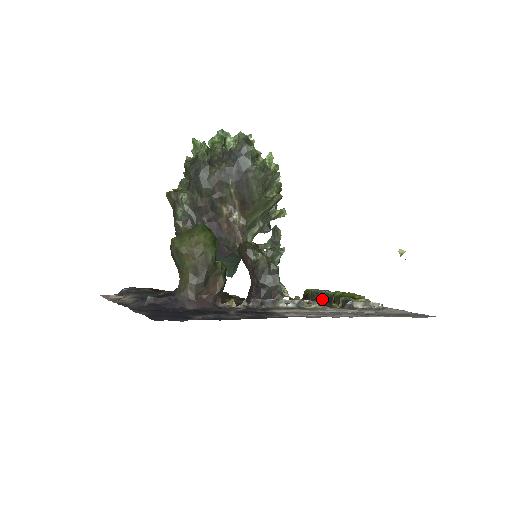
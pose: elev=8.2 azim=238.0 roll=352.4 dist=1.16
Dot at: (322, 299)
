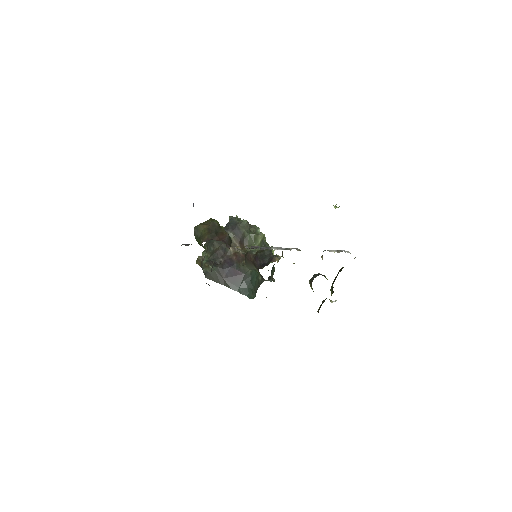
Dot at: (316, 276)
